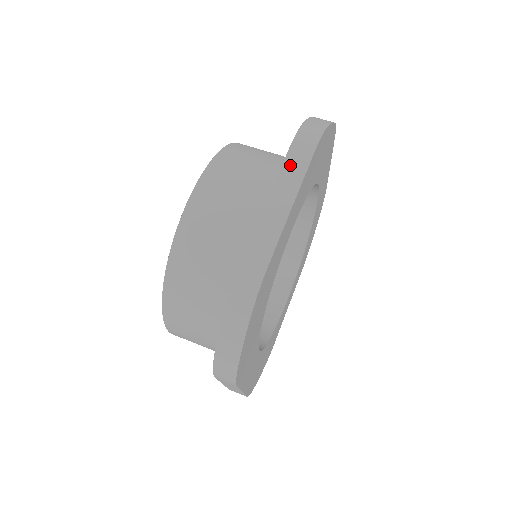
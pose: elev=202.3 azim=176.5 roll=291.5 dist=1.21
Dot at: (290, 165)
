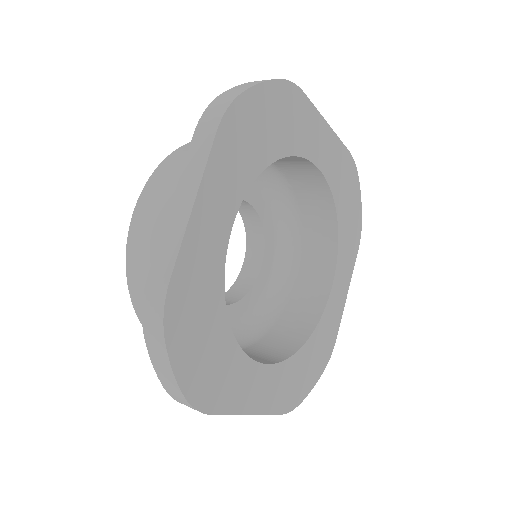
Dot at: (193, 155)
